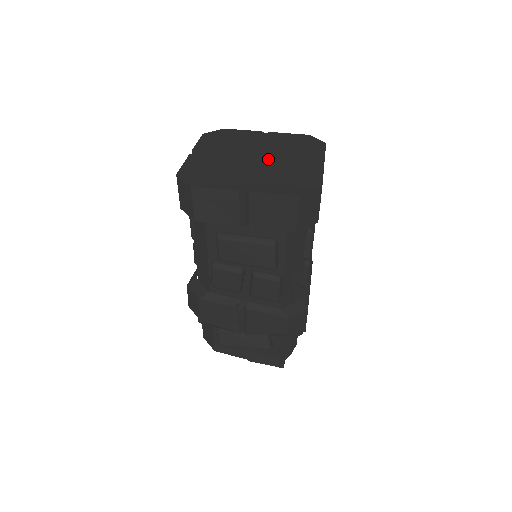
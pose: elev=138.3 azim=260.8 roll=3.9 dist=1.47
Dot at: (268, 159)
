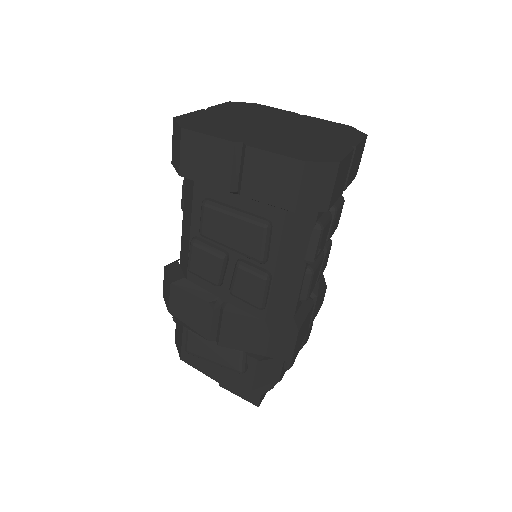
Dot at: (289, 130)
